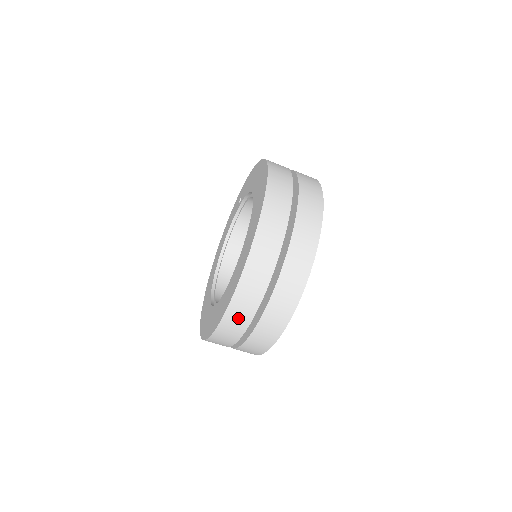
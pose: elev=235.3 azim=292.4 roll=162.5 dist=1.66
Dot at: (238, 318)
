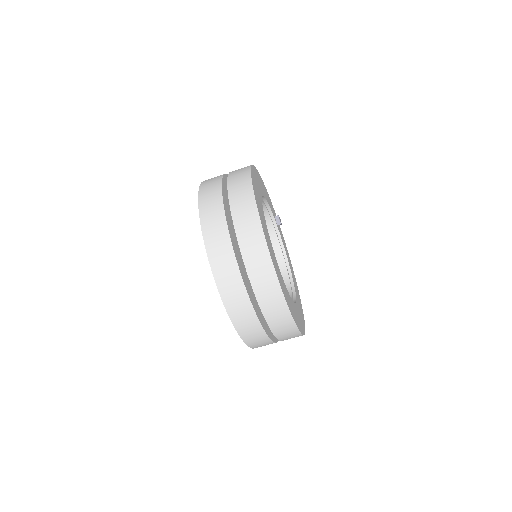
Dot at: (232, 290)
